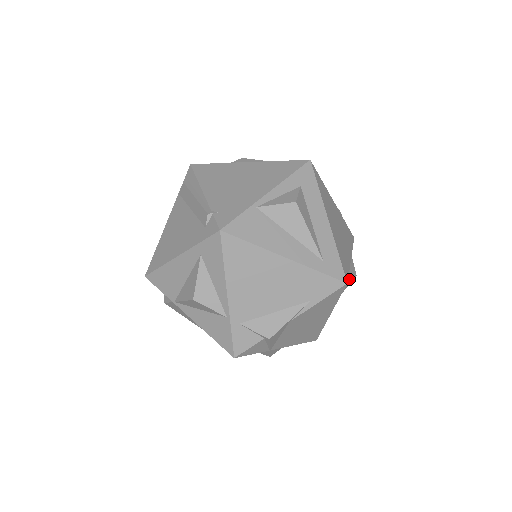
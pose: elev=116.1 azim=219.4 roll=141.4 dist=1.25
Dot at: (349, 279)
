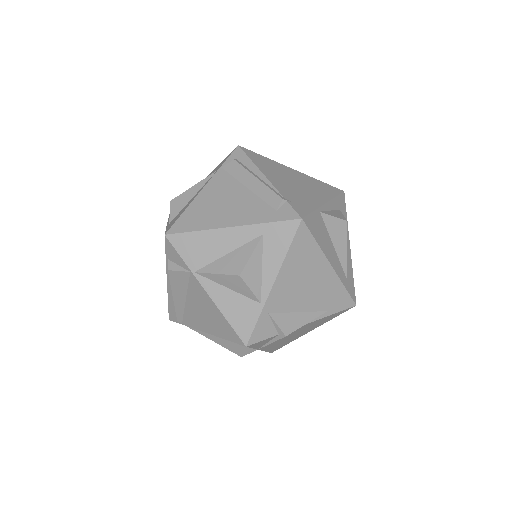
Dot at: occluded
